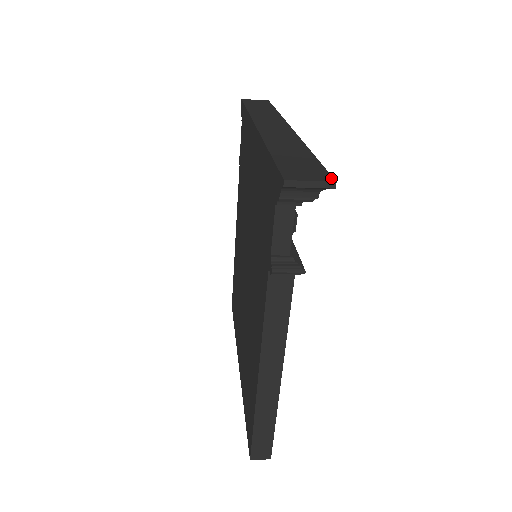
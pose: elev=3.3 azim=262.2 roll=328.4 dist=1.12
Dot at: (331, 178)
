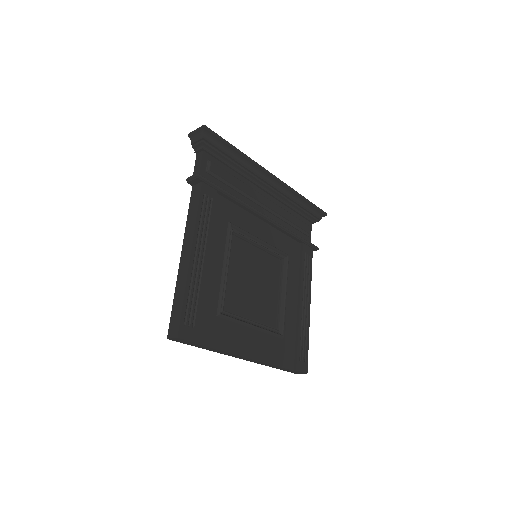
Dot at: (207, 127)
